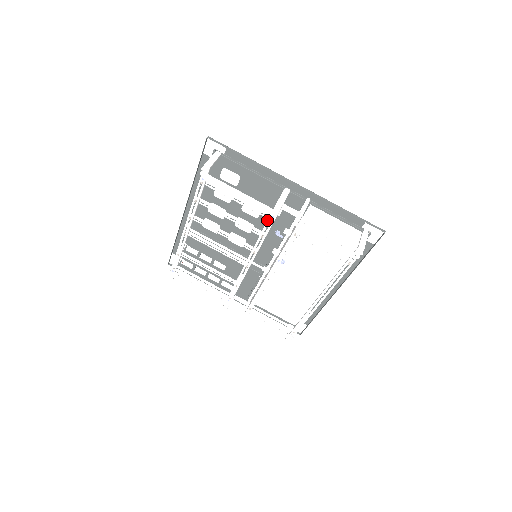
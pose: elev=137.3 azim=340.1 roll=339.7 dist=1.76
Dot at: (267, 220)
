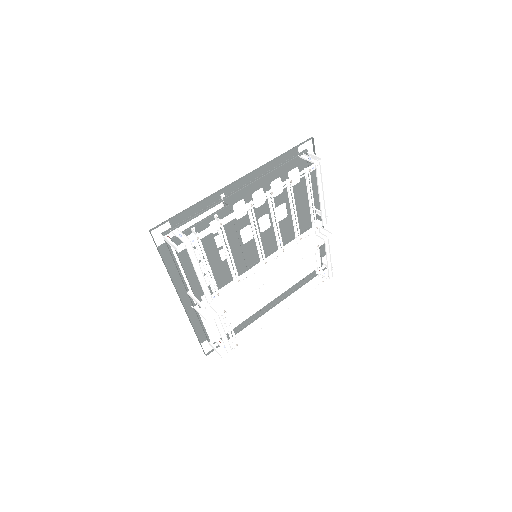
Dot at: (315, 226)
